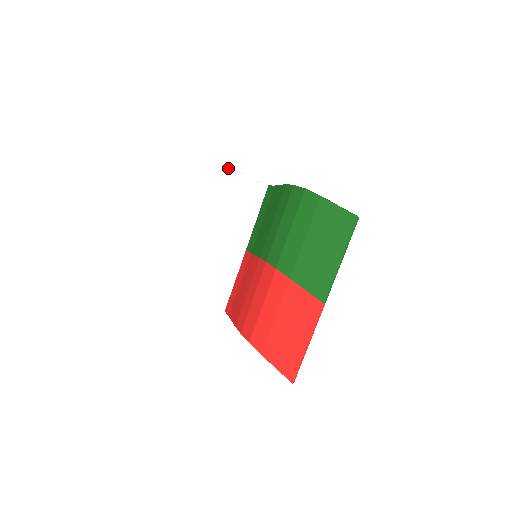
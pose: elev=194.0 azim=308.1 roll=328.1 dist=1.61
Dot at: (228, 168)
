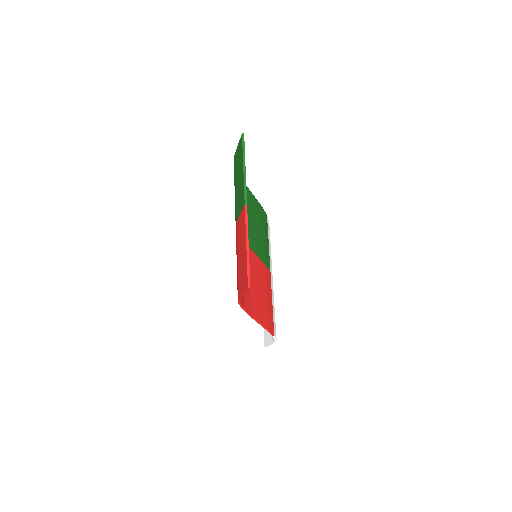
Dot at: occluded
